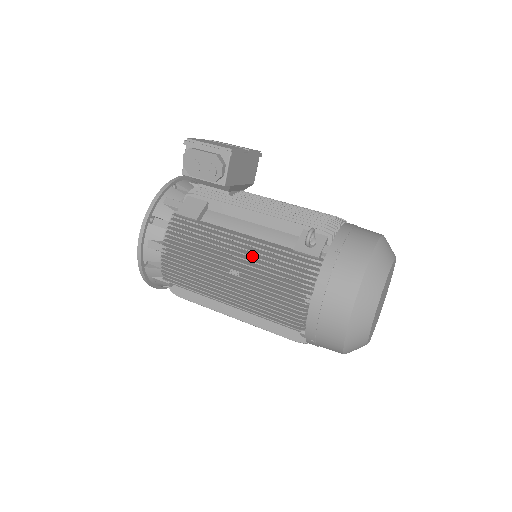
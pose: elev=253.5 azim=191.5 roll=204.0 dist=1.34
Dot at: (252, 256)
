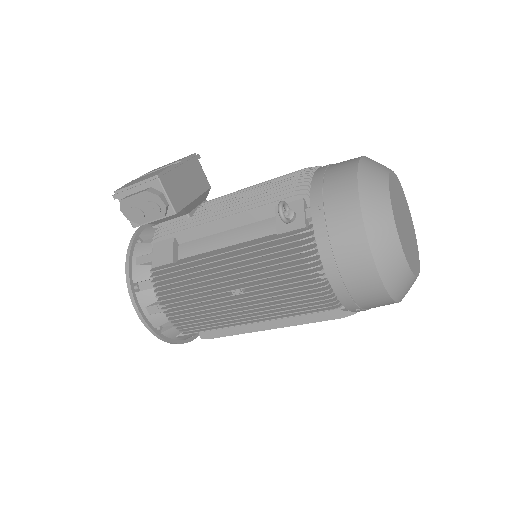
Dot at: (242, 266)
